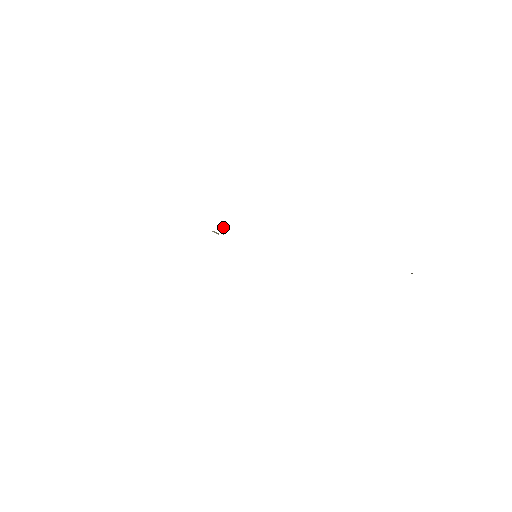
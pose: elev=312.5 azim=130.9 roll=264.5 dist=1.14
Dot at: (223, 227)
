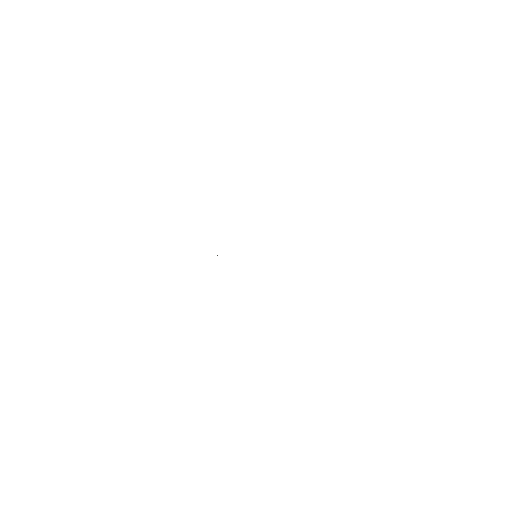
Dot at: occluded
